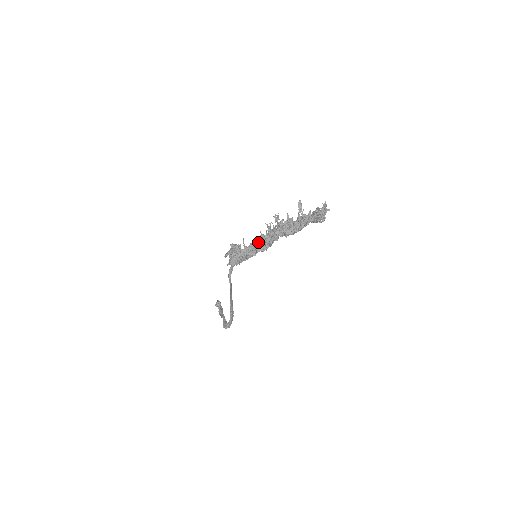
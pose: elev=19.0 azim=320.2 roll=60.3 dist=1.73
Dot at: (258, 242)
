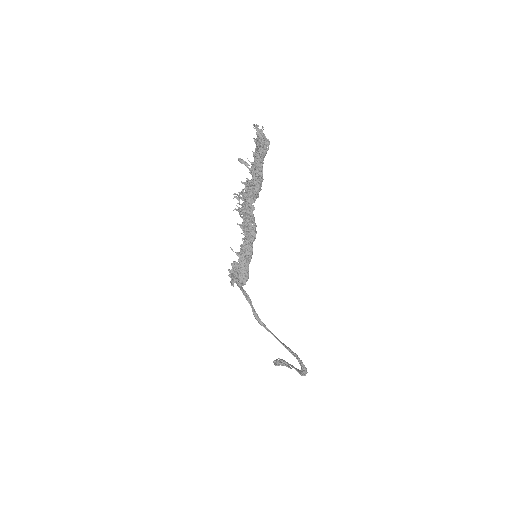
Dot at: (243, 234)
